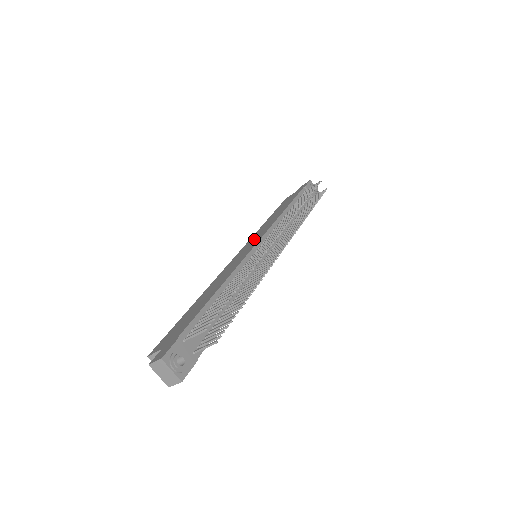
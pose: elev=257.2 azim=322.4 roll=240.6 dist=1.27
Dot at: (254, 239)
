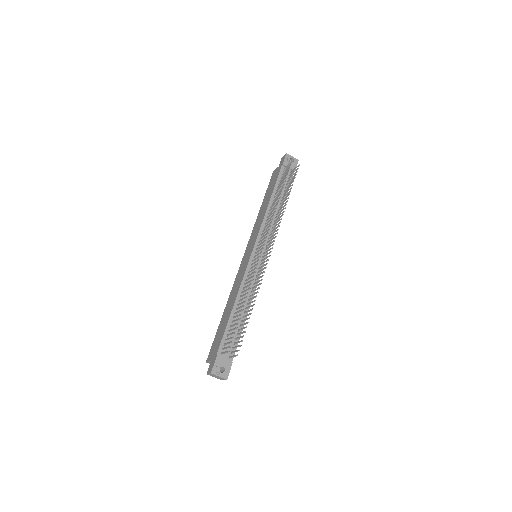
Dot at: (252, 240)
